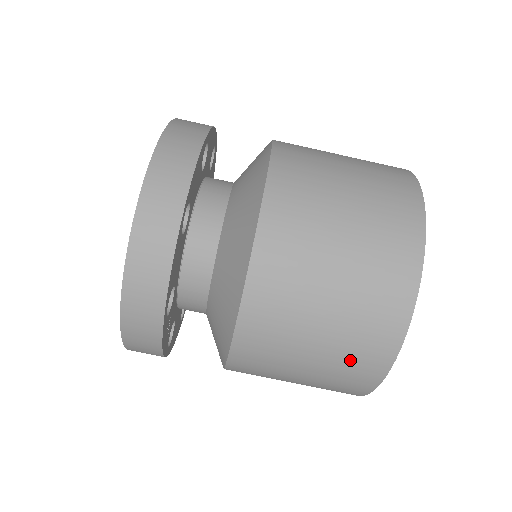
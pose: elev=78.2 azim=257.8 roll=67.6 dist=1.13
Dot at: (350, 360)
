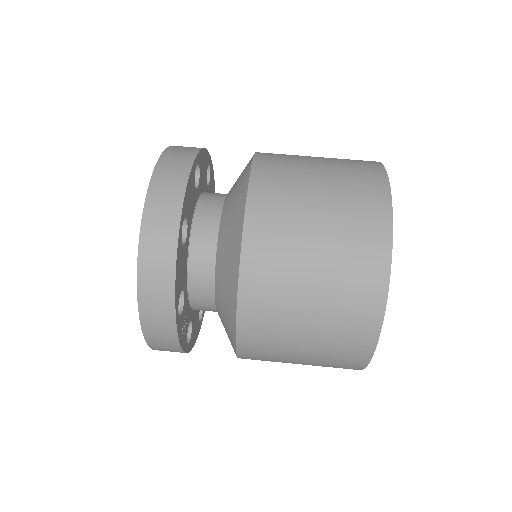
Dot at: (341, 337)
